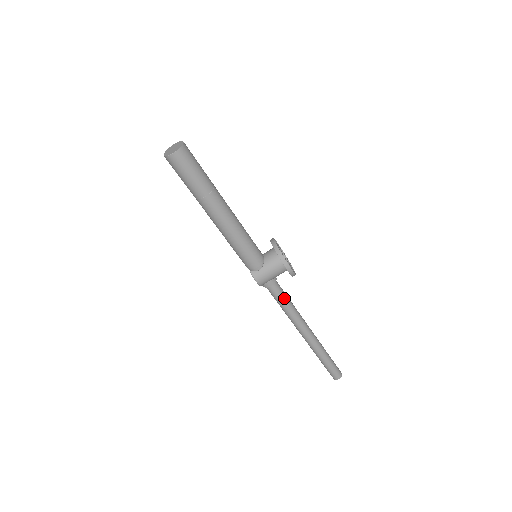
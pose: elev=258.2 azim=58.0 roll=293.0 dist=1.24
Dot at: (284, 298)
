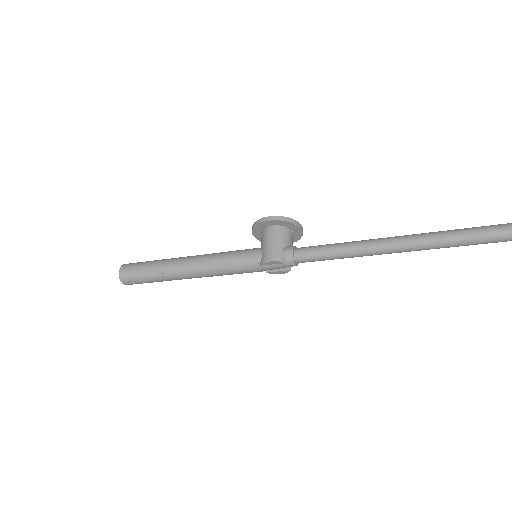
Dot at: (324, 246)
